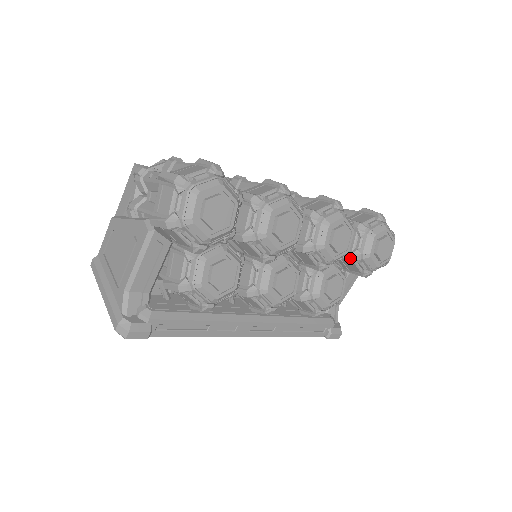
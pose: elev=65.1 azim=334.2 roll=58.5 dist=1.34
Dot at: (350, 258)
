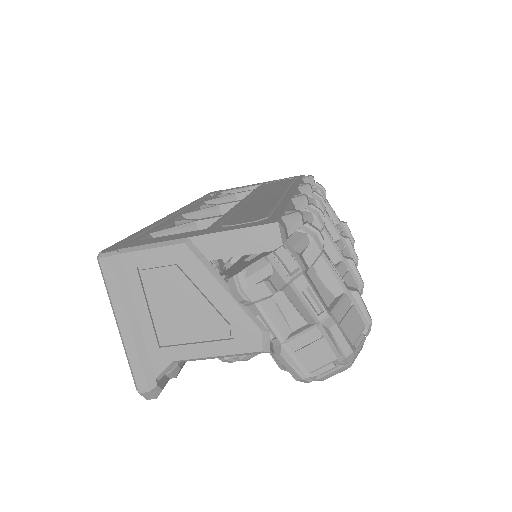
Dot at: occluded
